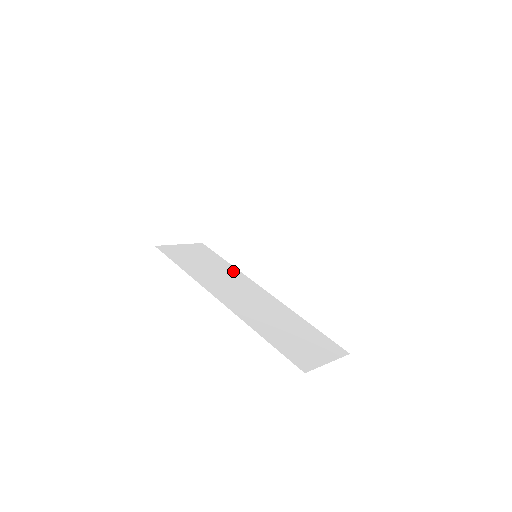
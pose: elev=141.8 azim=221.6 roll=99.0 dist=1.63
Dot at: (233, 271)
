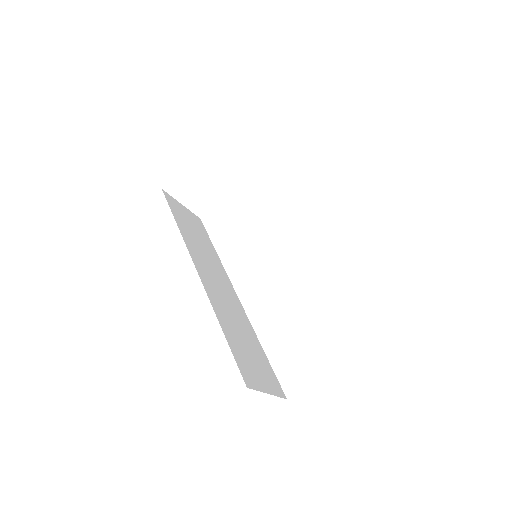
Dot at: (217, 259)
